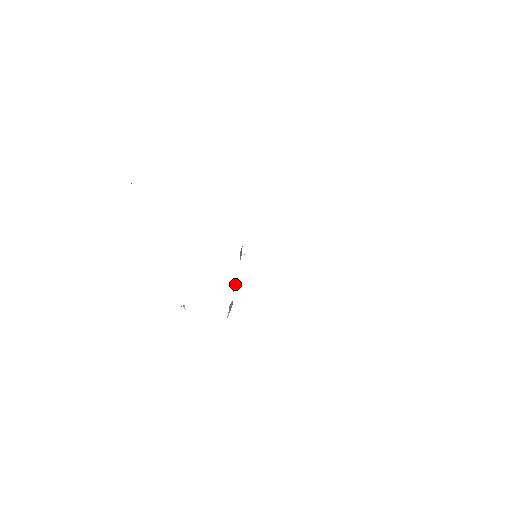
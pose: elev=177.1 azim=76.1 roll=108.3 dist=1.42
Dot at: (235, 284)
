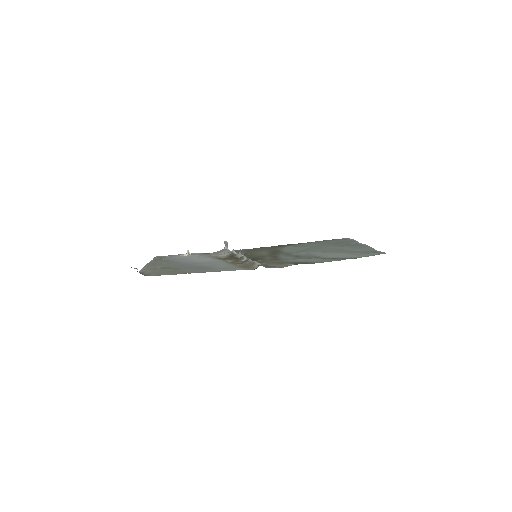
Dot at: (233, 249)
